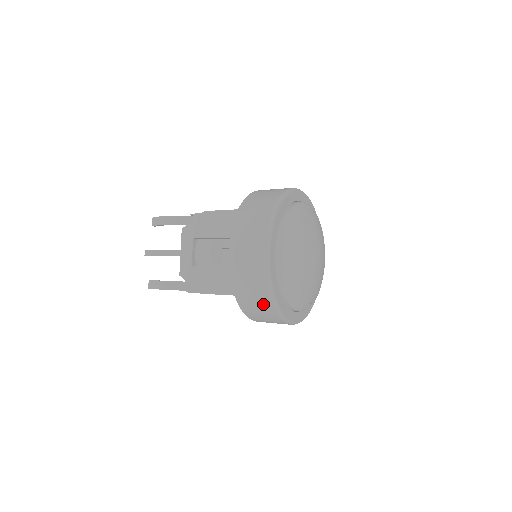
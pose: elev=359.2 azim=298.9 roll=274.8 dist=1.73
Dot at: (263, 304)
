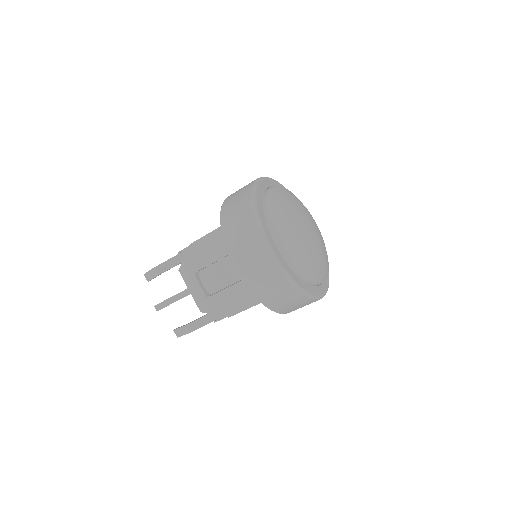
Dot at: (291, 296)
